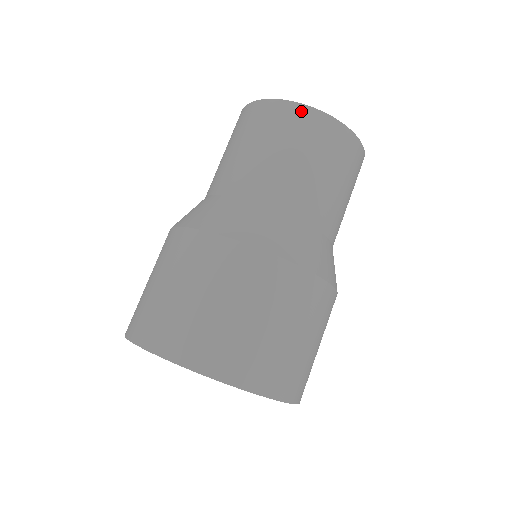
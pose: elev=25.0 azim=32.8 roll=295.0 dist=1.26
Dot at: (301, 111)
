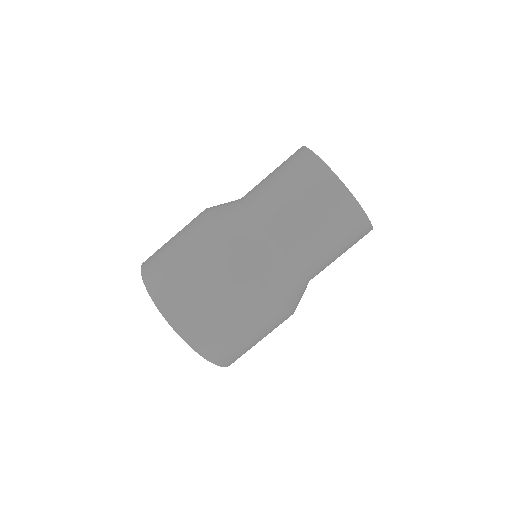
Dot at: (345, 195)
